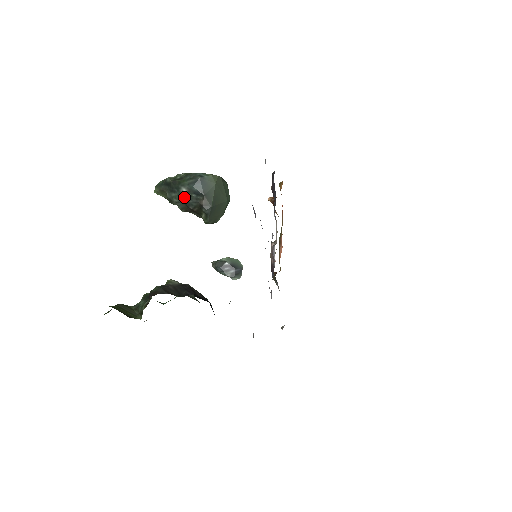
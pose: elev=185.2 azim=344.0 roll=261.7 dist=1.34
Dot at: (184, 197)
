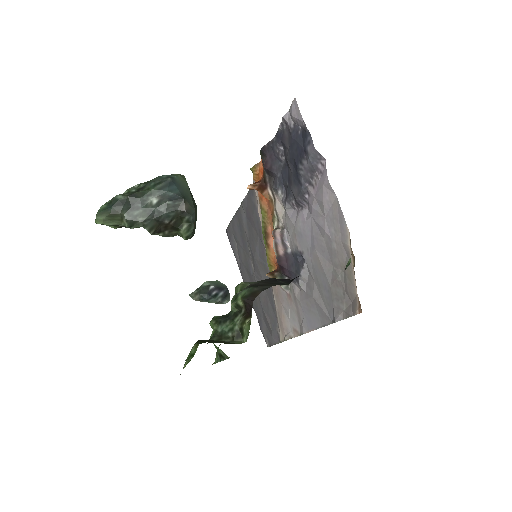
Dot at: (154, 210)
